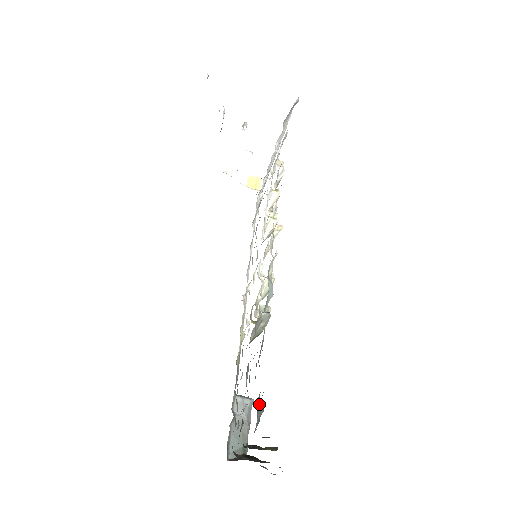
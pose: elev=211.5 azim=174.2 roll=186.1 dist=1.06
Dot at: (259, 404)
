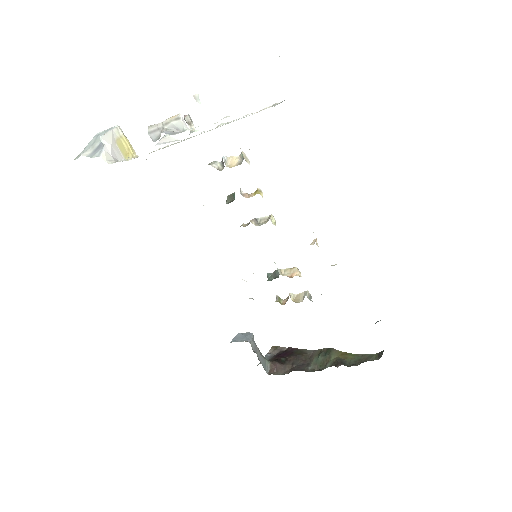
Dot at: occluded
